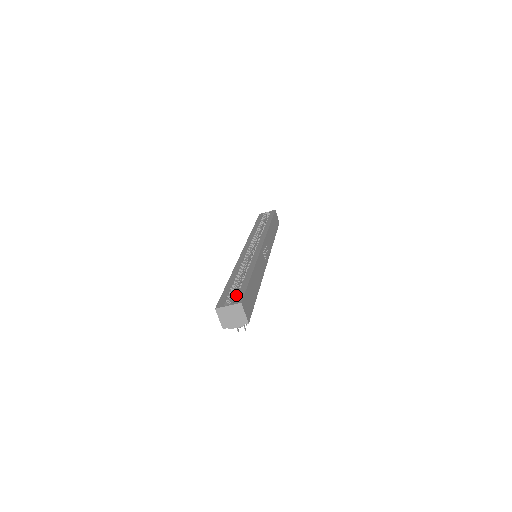
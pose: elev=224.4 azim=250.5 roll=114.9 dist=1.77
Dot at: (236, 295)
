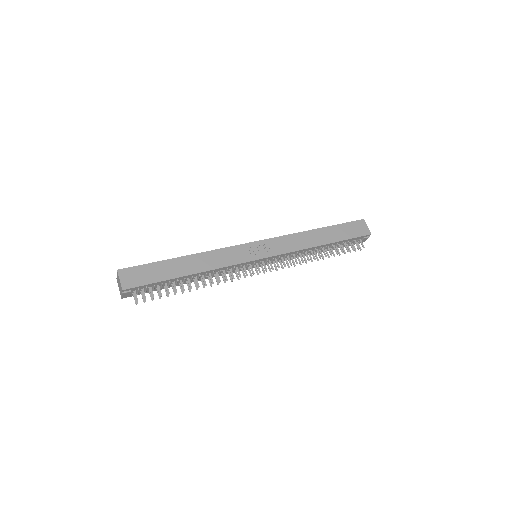
Dot at: occluded
